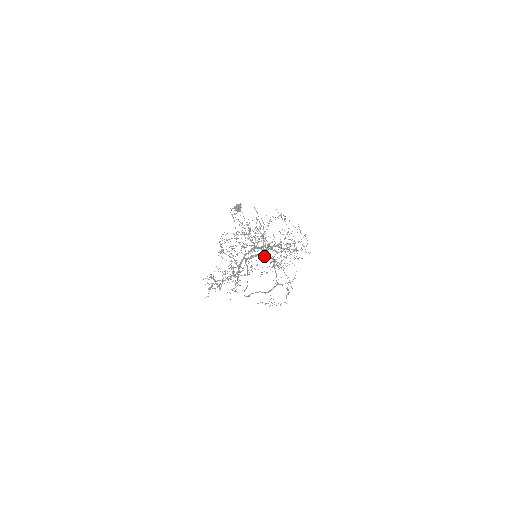
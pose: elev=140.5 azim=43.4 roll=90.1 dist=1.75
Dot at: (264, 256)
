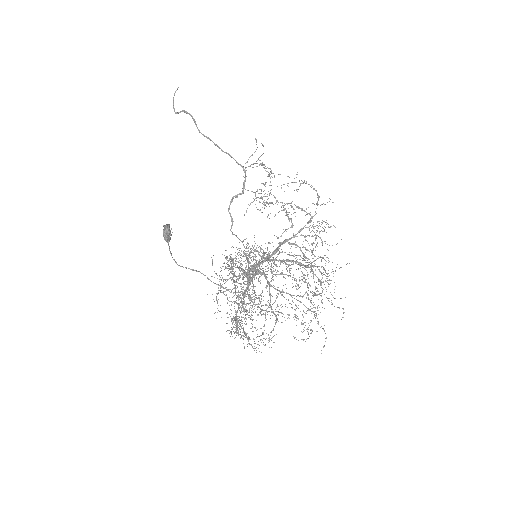
Dot at: occluded
